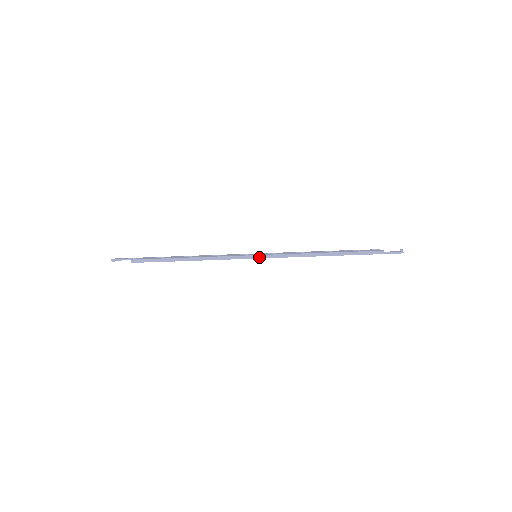
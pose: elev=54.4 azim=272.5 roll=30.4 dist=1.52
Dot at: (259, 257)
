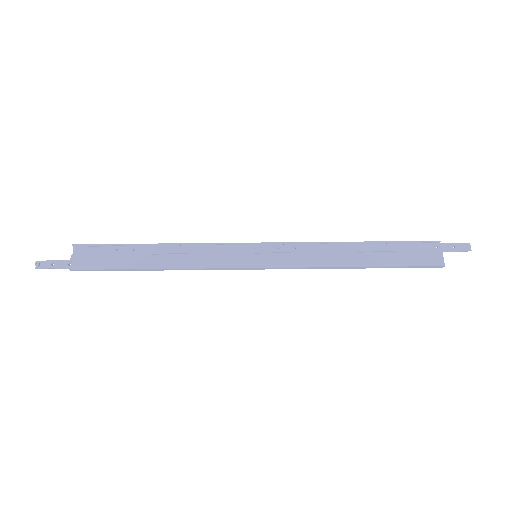
Dot at: (260, 243)
